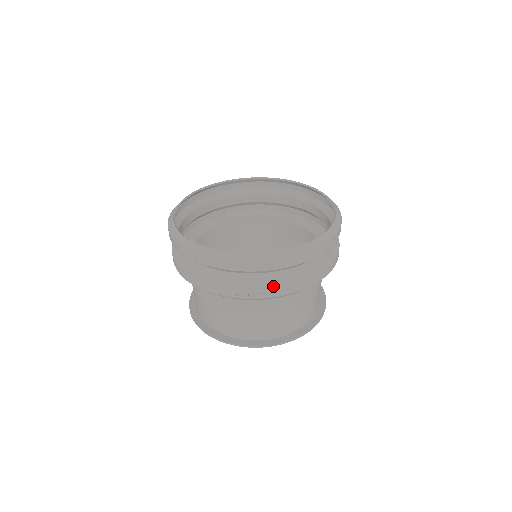
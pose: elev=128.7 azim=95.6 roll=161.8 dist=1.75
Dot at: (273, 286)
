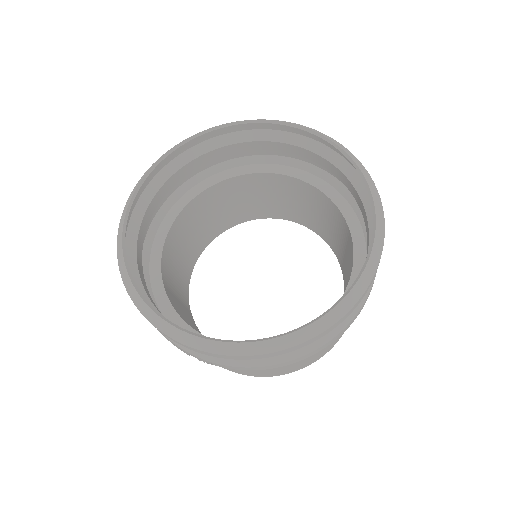
Dot at: occluded
